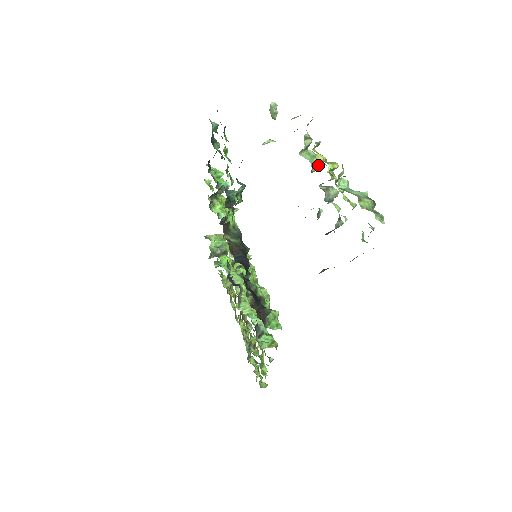
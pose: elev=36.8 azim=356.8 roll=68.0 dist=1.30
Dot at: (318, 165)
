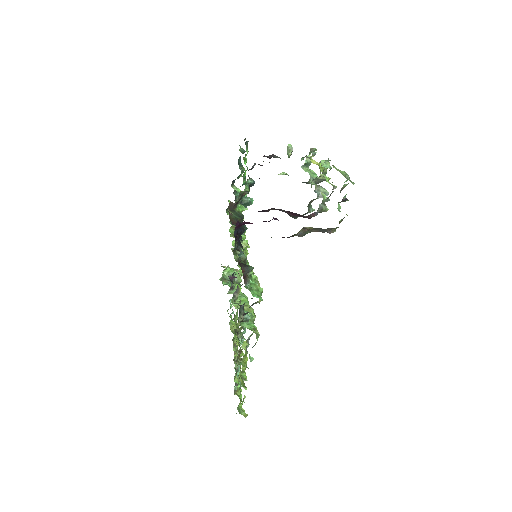
Dot at: occluded
